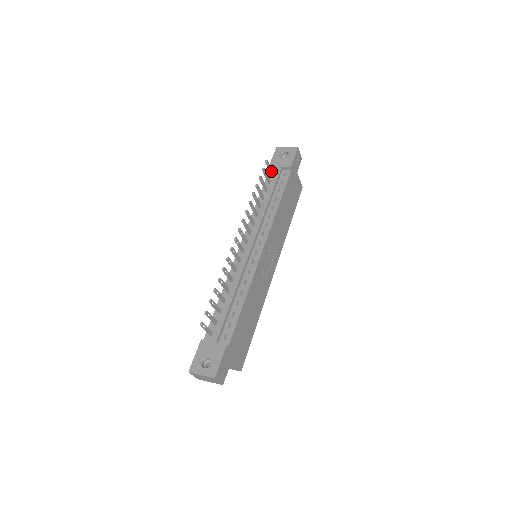
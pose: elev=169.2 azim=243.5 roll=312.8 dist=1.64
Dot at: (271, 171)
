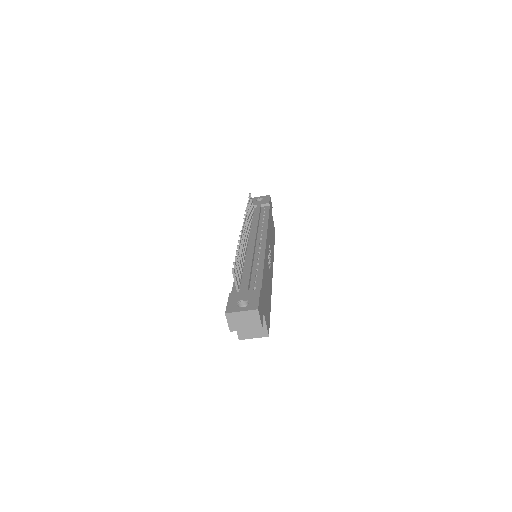
Dot at: (253, 206)
